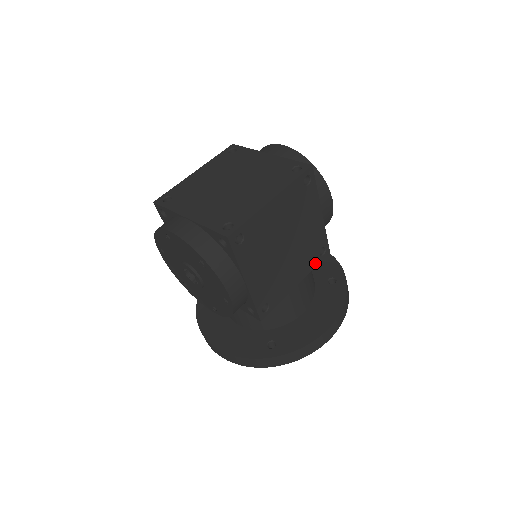
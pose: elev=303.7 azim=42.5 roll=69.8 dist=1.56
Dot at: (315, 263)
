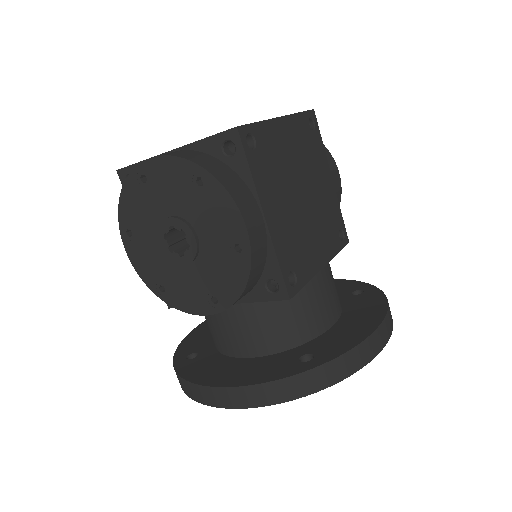
Dot at: (337, 247)
